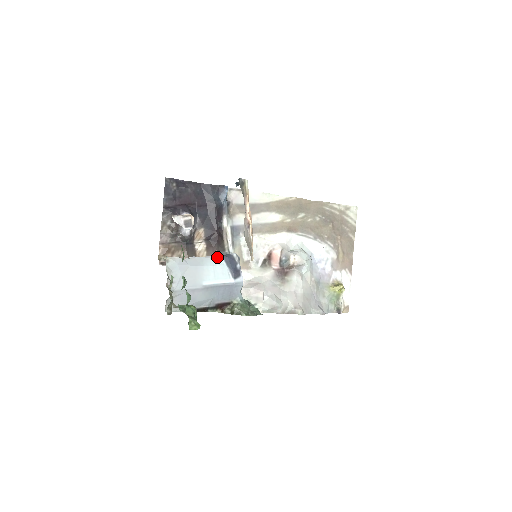
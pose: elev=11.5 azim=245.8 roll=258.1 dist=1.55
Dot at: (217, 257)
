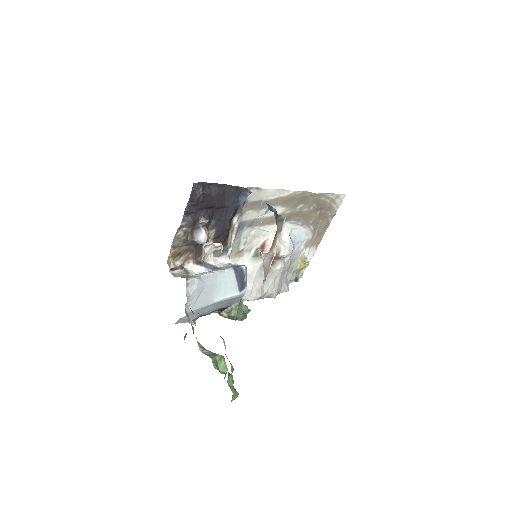
Dot at: (229, 272)
